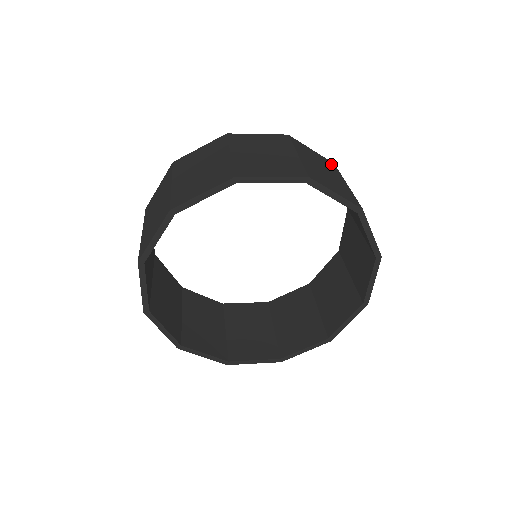
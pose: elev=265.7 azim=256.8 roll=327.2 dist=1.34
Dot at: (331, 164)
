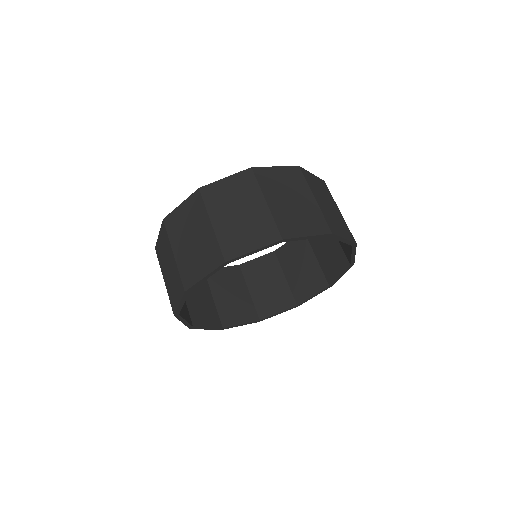
Dot at: (296, 173)
